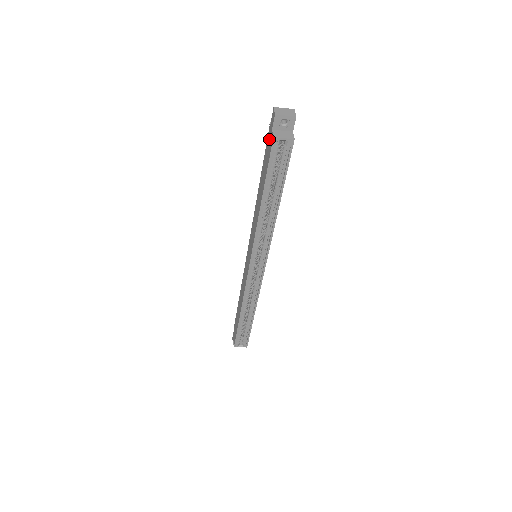
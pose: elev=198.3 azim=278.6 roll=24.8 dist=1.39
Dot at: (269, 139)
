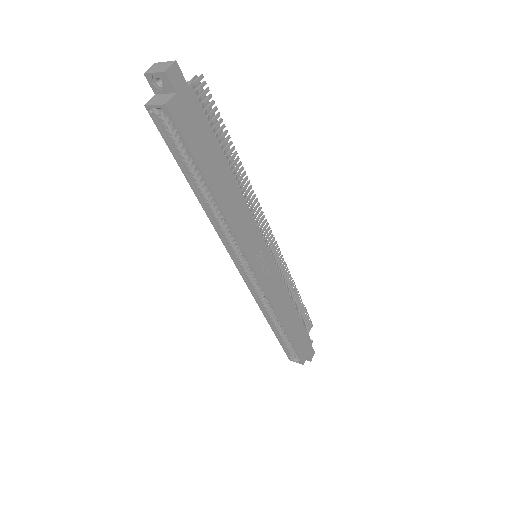
Dot at: occluded
